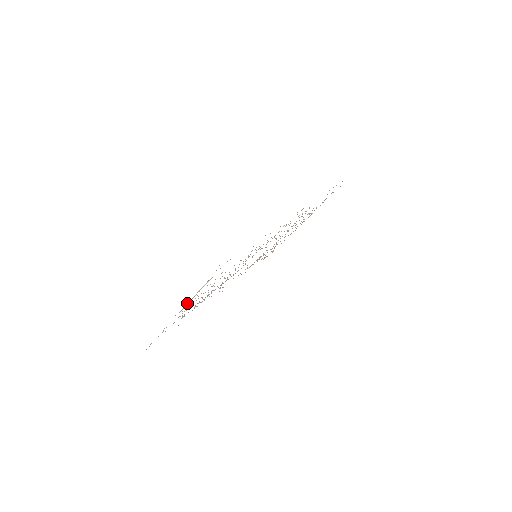
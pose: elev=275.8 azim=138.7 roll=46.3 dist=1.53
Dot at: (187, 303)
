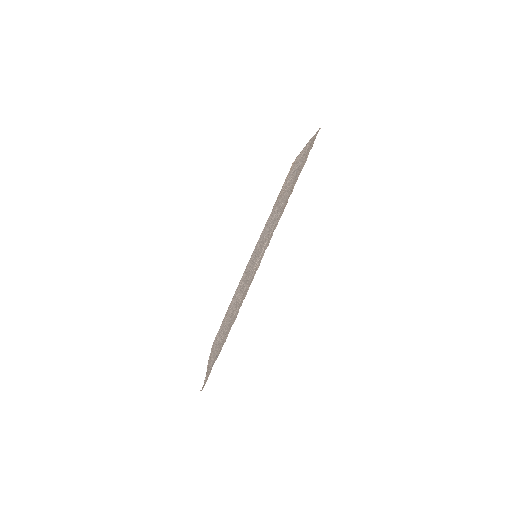
Dot at: (206, 372)
